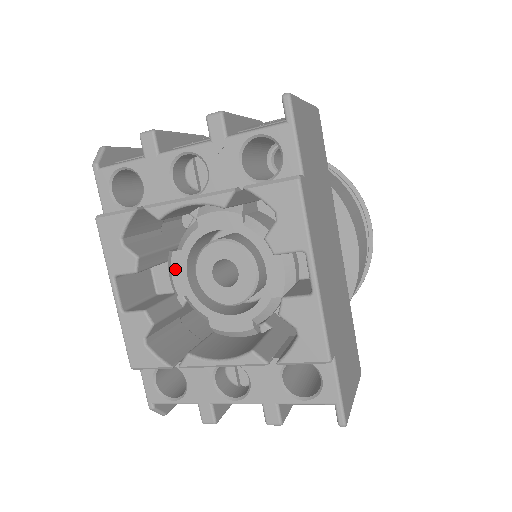
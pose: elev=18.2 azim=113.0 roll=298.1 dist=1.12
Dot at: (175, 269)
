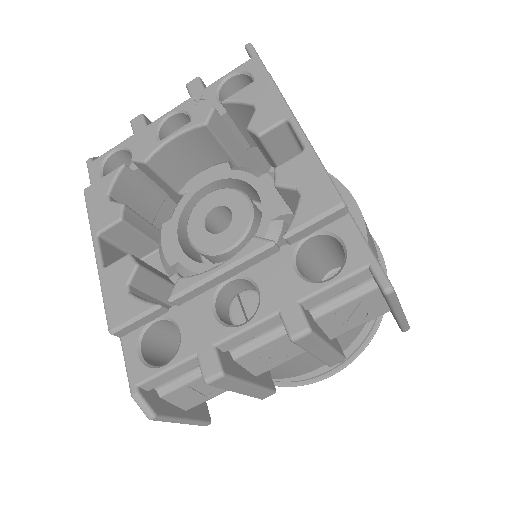
Dot at: (165, 240)
